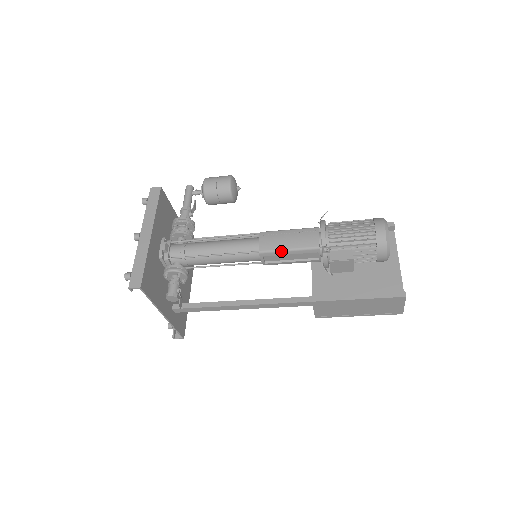
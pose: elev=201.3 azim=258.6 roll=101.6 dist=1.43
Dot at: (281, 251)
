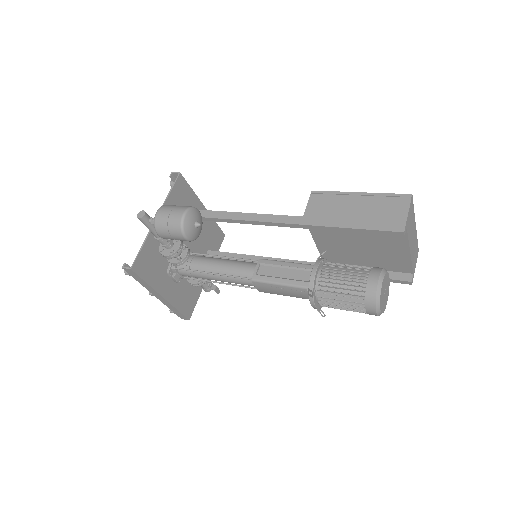
Dot at: occluded
